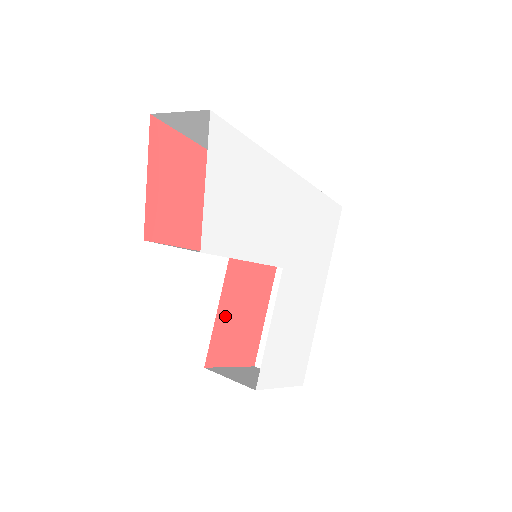
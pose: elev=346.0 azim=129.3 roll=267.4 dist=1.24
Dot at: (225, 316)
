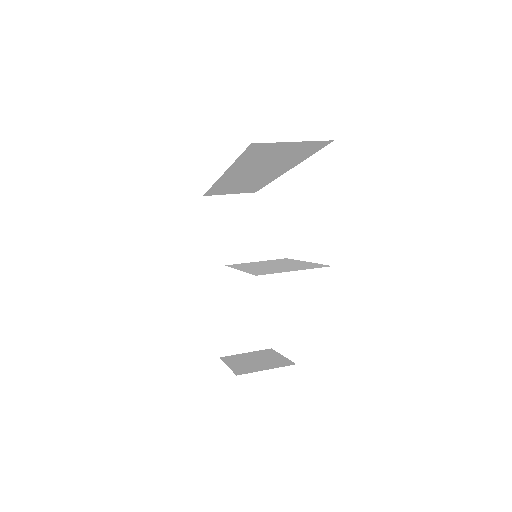
Dot at: occluded
